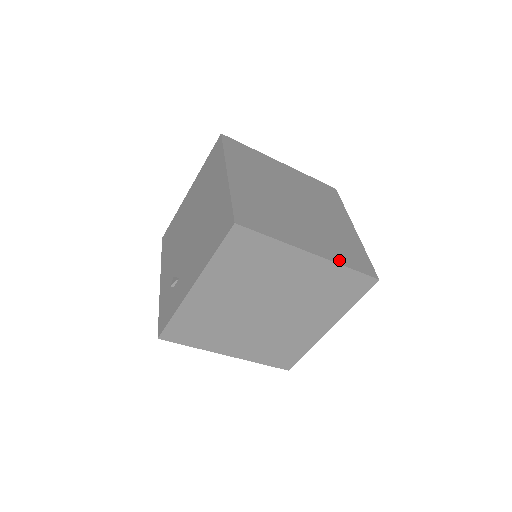
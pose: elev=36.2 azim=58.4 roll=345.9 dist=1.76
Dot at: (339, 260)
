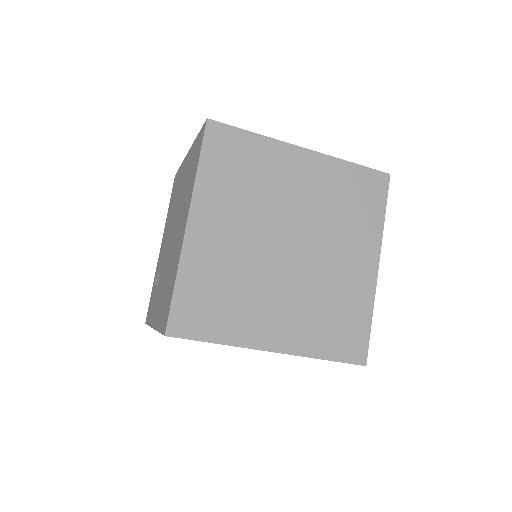
Dot at: (313, 350)
